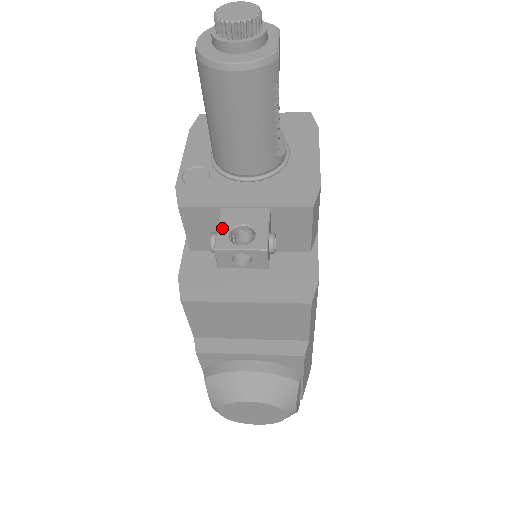
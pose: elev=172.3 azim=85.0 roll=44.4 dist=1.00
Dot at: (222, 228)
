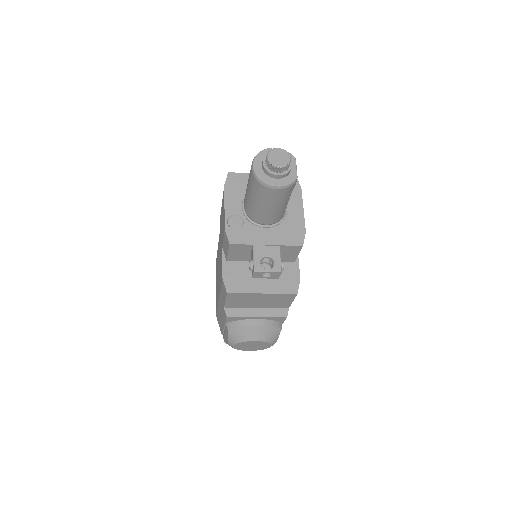
Dot at: (256, 258)
